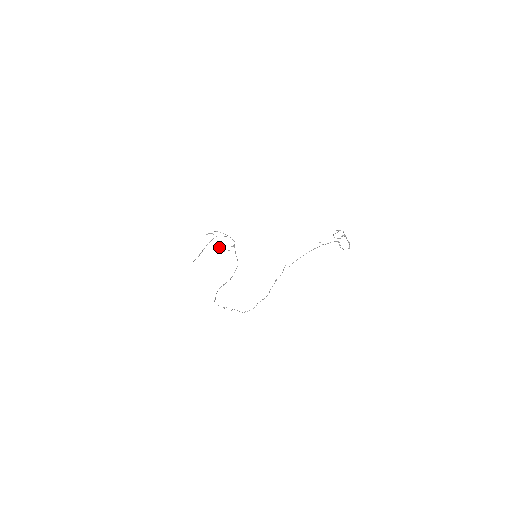
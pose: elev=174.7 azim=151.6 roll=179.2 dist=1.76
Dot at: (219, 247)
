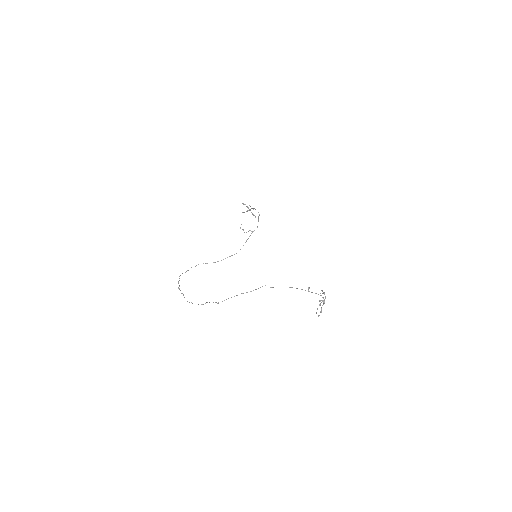
Dot at: occluded
